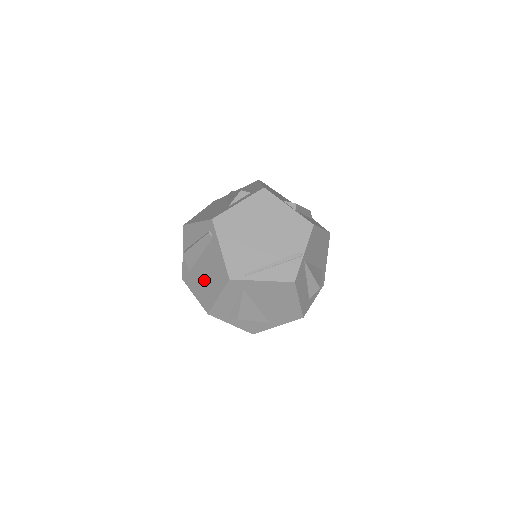
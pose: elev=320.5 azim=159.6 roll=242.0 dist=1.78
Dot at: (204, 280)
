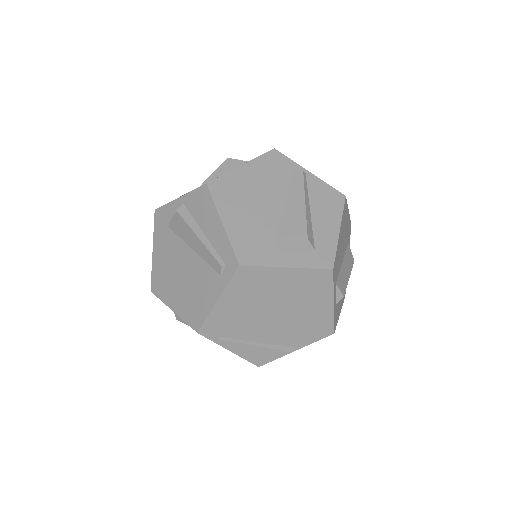
Dot at: (174, 270)
